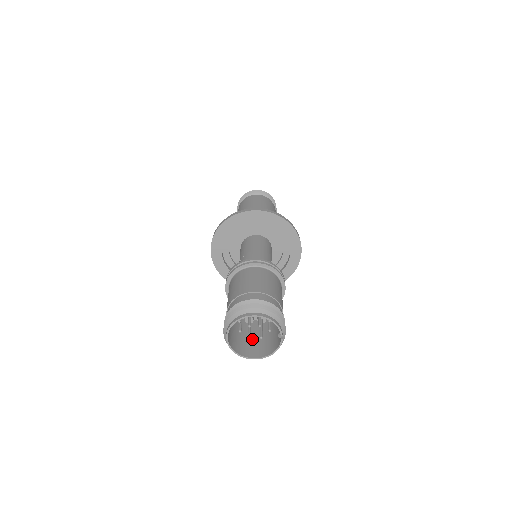
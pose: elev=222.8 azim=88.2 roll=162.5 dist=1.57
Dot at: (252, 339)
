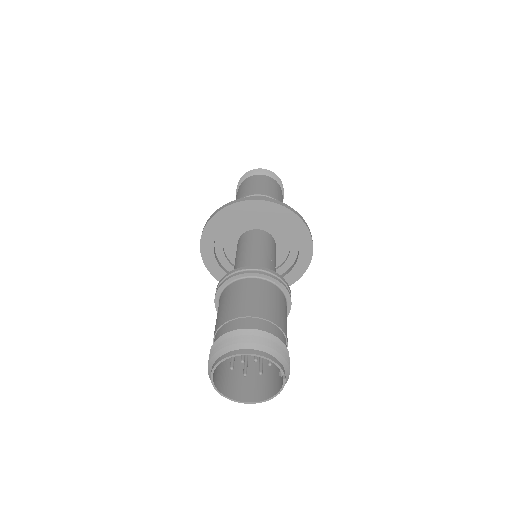
Dot at: (251, 373)
